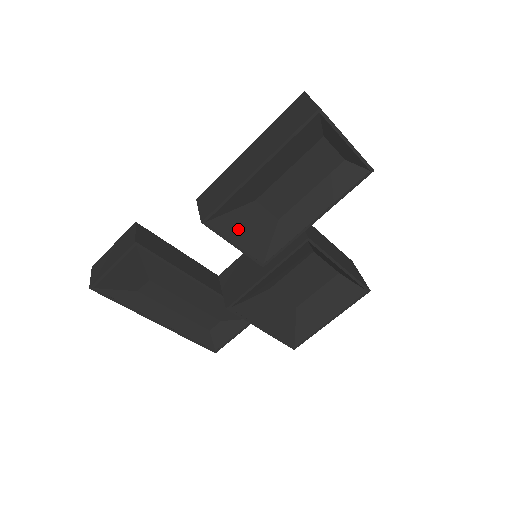
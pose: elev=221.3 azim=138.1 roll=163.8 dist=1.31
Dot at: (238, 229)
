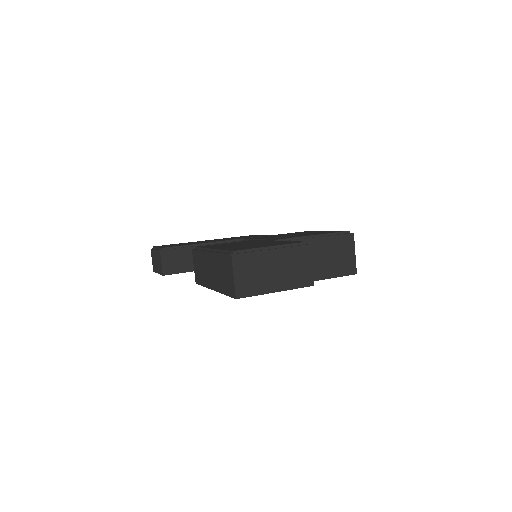
Dot at: occluded
